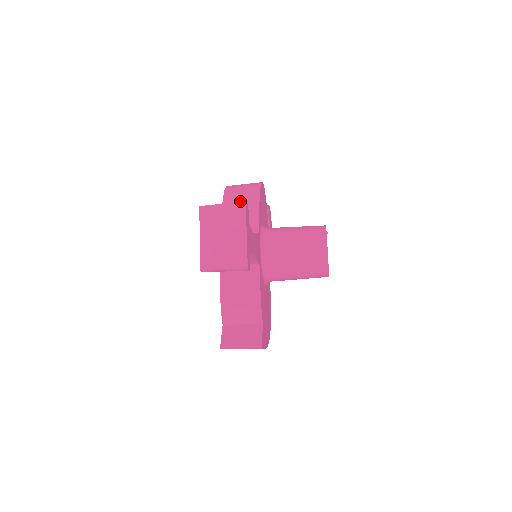
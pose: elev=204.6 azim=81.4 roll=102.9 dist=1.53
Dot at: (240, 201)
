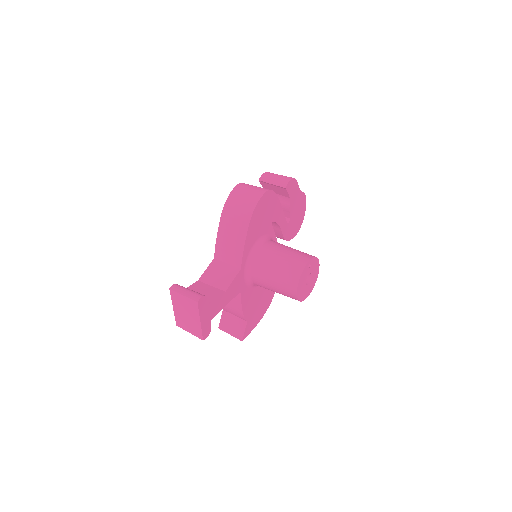
Dot at: (232, 228)
